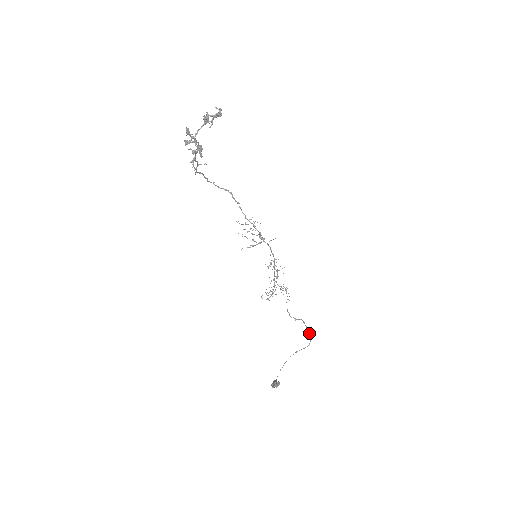
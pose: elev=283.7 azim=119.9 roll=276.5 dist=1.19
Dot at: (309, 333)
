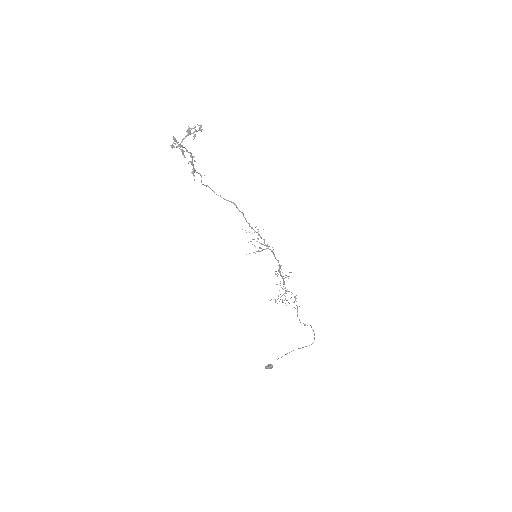
Dot at: (314, 335)
